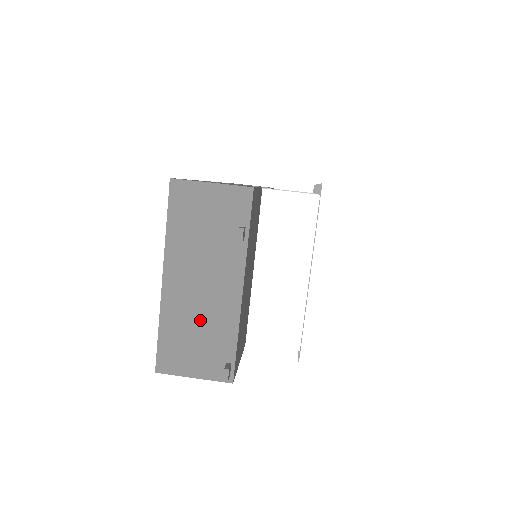
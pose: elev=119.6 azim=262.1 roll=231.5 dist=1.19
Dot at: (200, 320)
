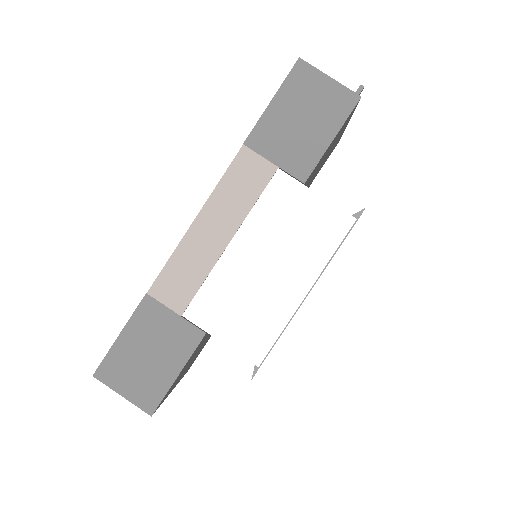
Dot at: occluded
